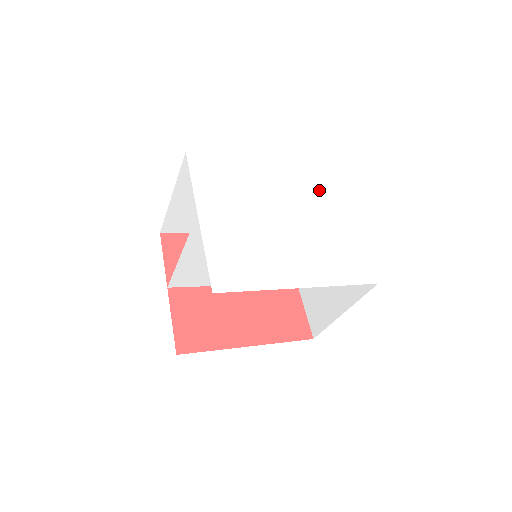
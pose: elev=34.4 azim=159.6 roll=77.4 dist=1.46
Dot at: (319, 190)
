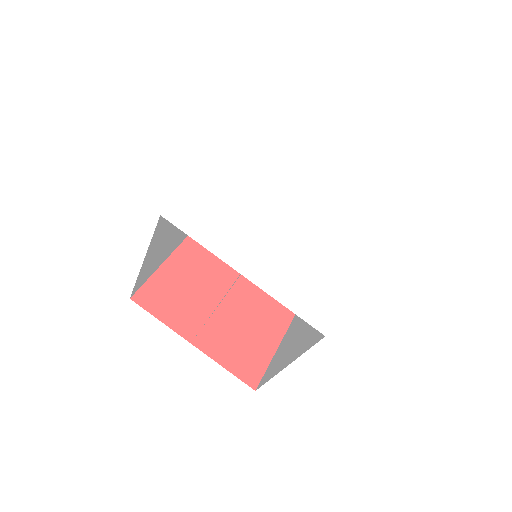
Dot at: (277, 158)
